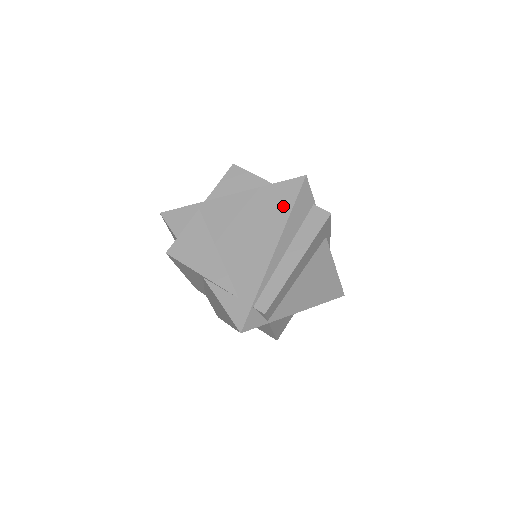
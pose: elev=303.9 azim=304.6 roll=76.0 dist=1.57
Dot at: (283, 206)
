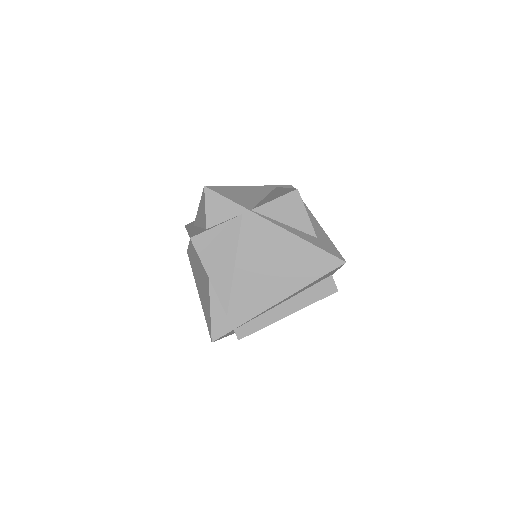
Dot at: (311, 272)
